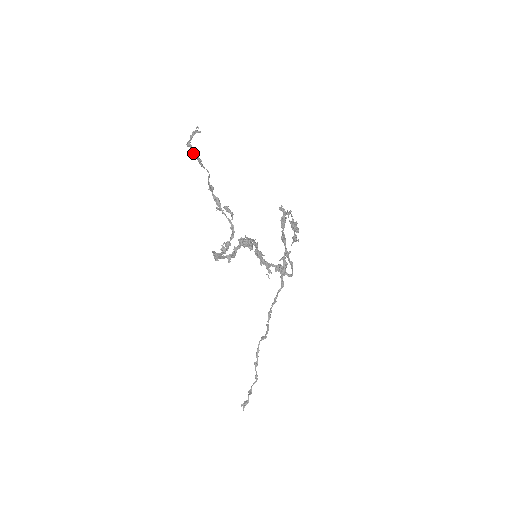
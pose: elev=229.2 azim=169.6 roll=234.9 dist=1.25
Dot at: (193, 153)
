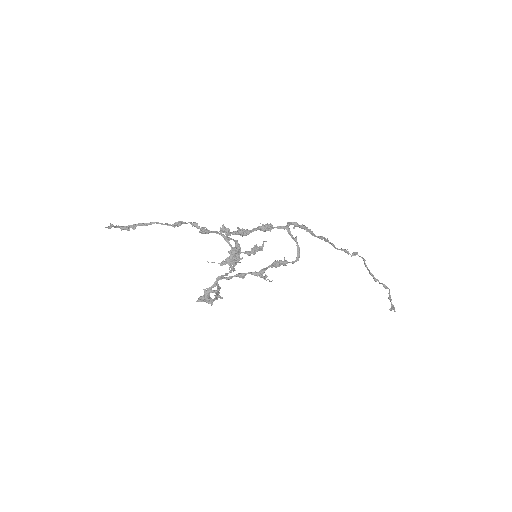
Dot at: (132, 228)
